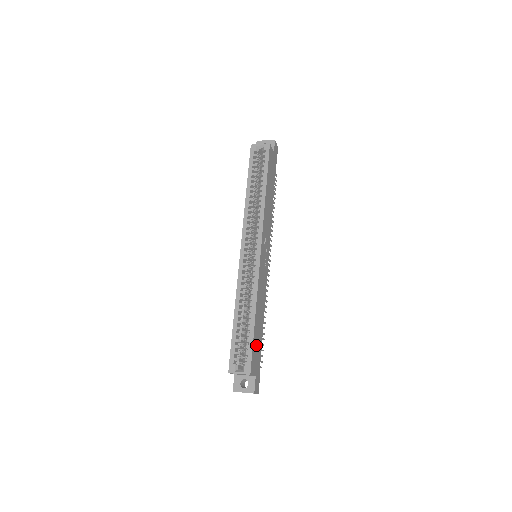
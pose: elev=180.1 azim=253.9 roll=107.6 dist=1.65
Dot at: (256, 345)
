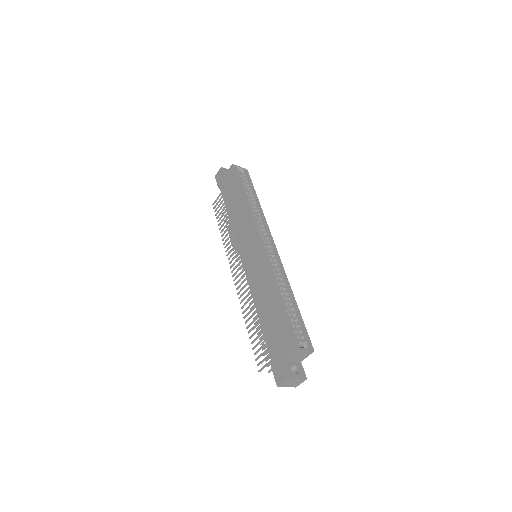
Dot at: occluded
